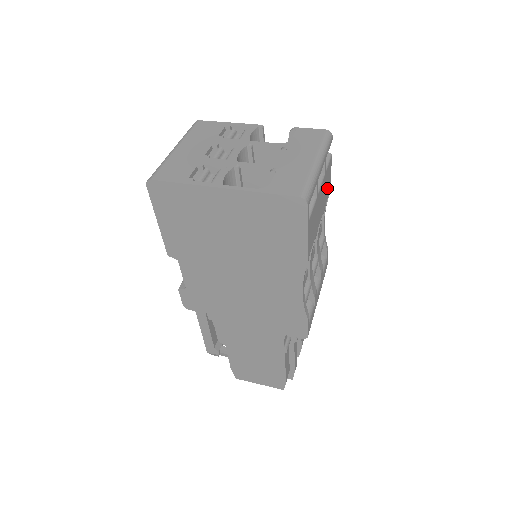
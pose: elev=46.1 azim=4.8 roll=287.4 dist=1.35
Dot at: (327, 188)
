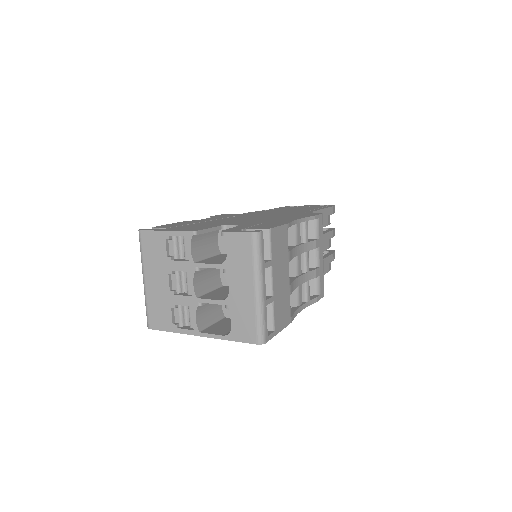
Dot at: (282, 244)
